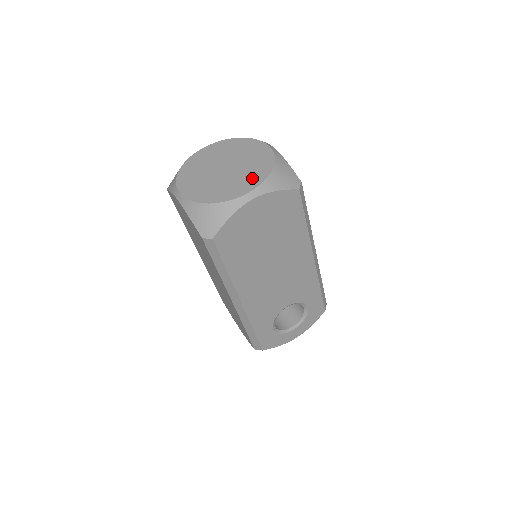
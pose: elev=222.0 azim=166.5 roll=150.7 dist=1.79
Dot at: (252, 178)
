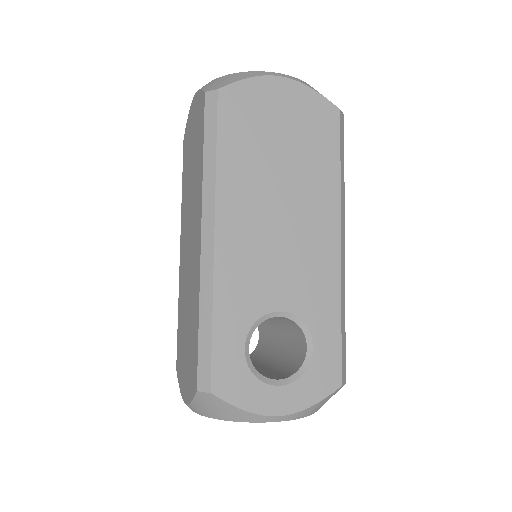
Dot at: occluded
